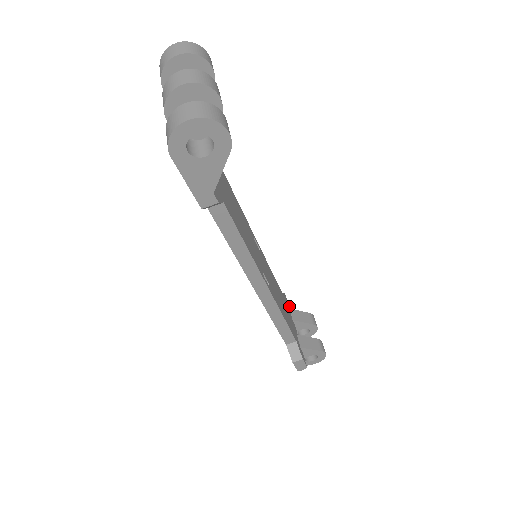
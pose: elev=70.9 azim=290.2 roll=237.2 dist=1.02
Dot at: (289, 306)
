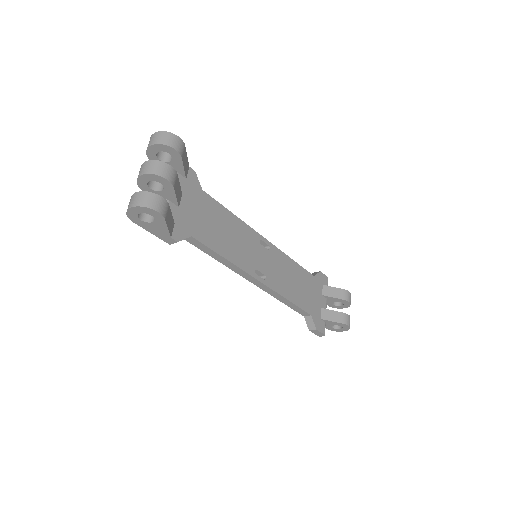
Dot at: (326, 282)
